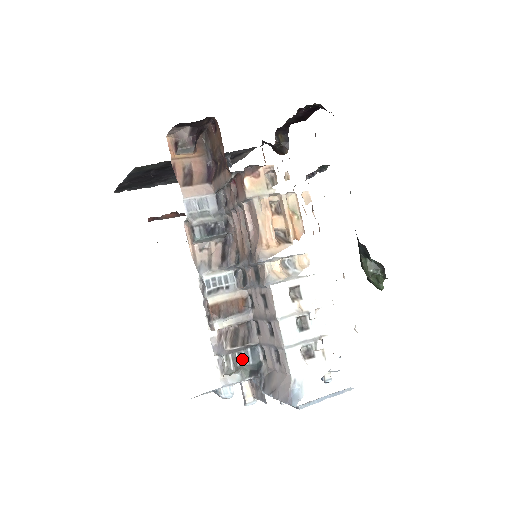
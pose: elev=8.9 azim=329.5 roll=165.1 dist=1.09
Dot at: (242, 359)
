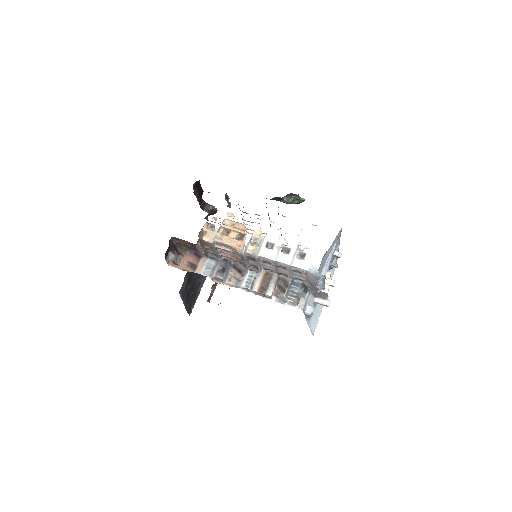
Dot at: (294, 292)
